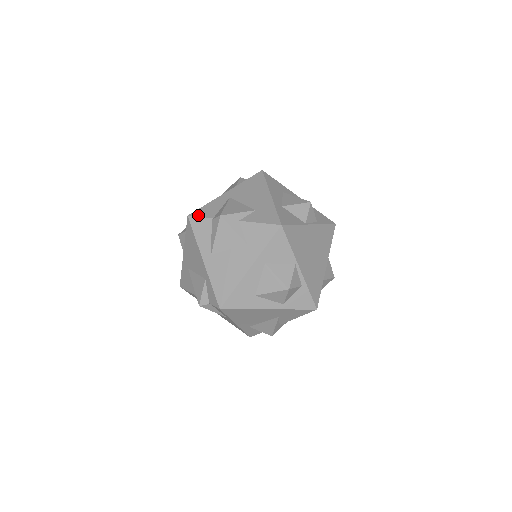
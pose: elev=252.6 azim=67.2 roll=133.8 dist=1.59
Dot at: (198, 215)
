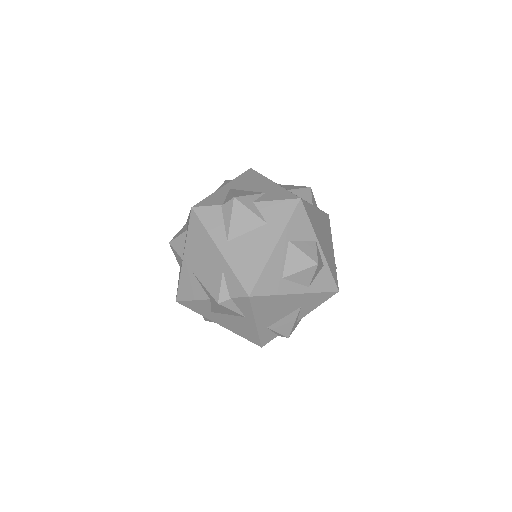
Dot at: (204, 205)
